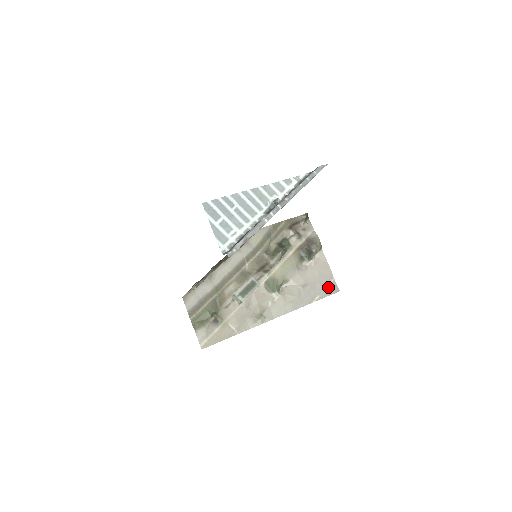
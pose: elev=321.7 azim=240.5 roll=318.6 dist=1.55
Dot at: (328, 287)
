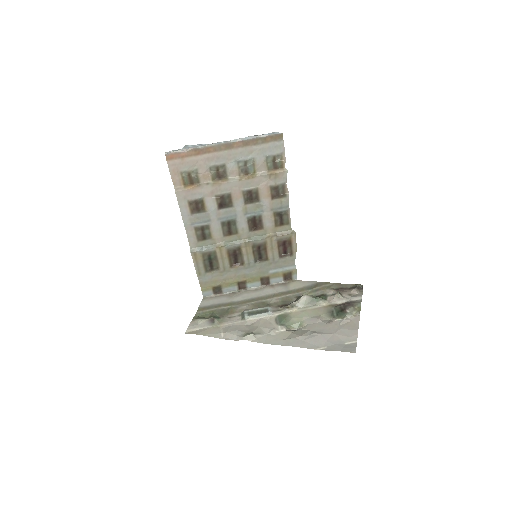
Dot at: (344, 345)
